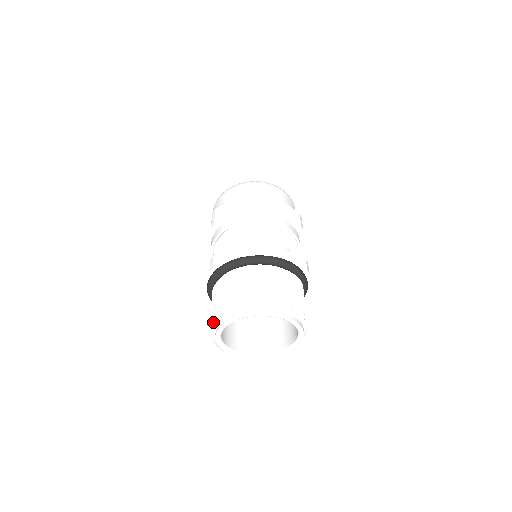
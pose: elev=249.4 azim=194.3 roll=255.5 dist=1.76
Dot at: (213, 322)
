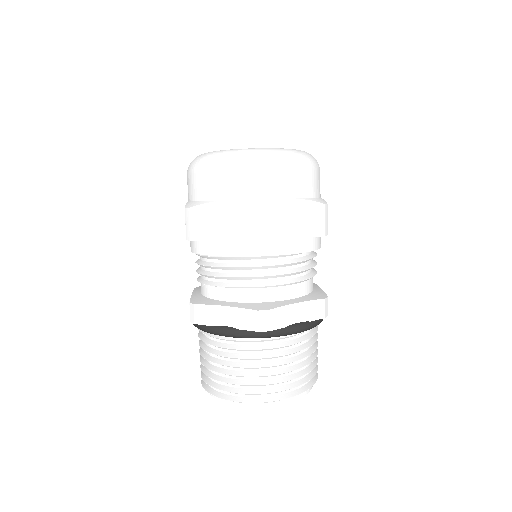
Dot at: (202, 378)
